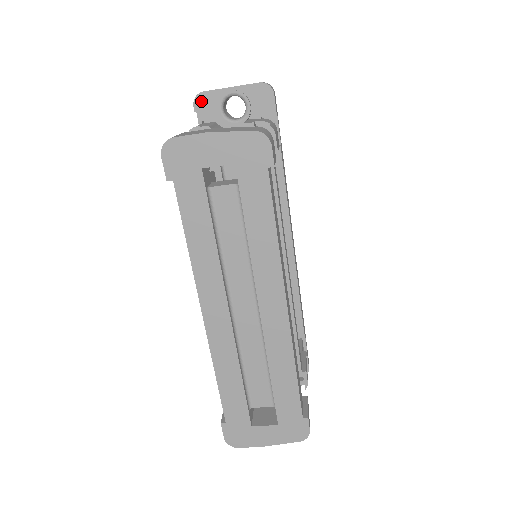
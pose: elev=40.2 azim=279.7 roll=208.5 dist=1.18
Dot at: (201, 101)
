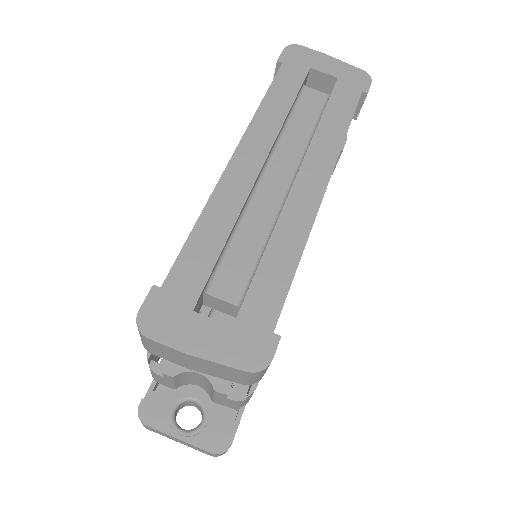
Dot at: occluded
